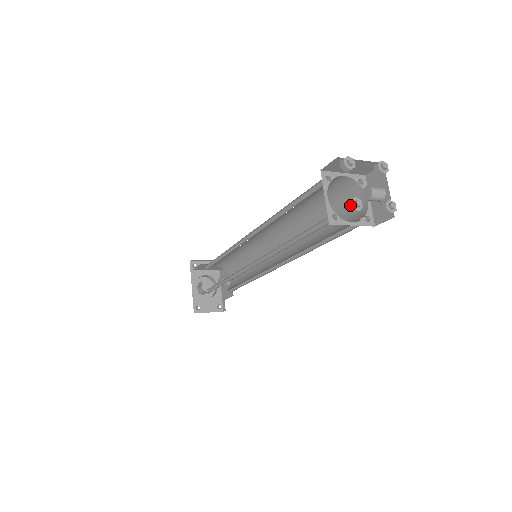
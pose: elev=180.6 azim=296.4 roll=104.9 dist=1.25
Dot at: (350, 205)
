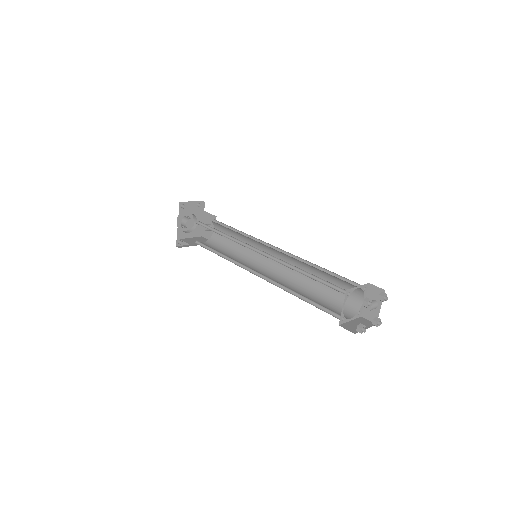
Dot at: (359, 330)
